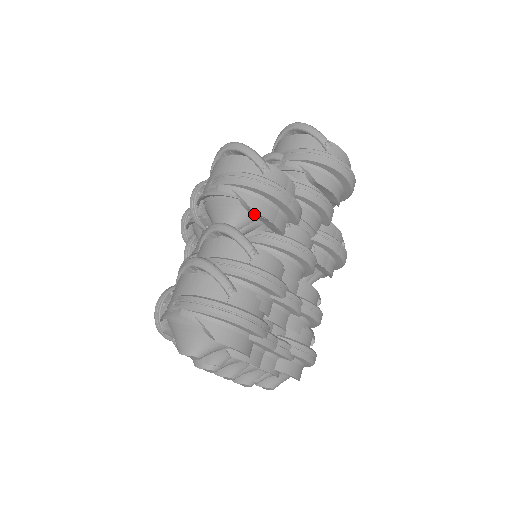
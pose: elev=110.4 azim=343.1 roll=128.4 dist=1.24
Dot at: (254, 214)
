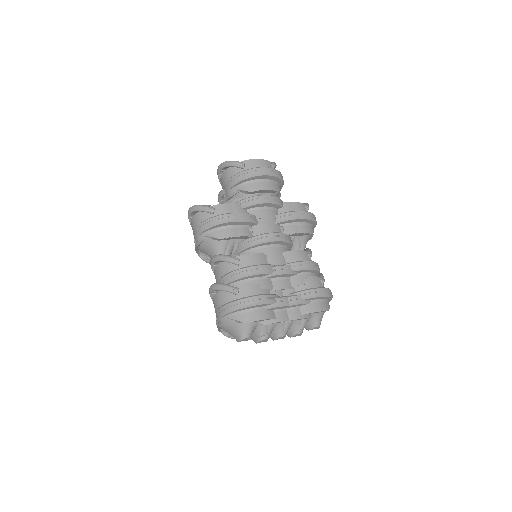
Dot at: (224, 239)
